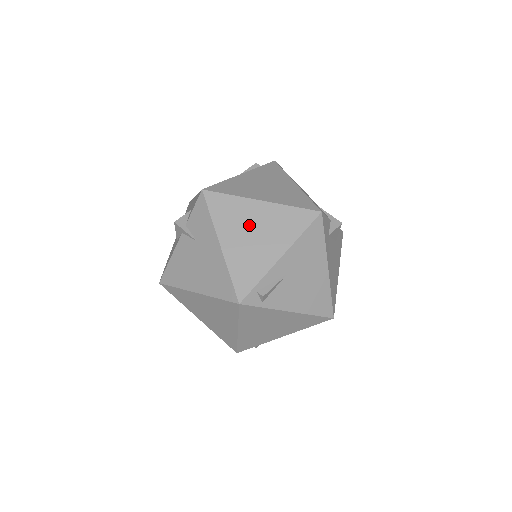
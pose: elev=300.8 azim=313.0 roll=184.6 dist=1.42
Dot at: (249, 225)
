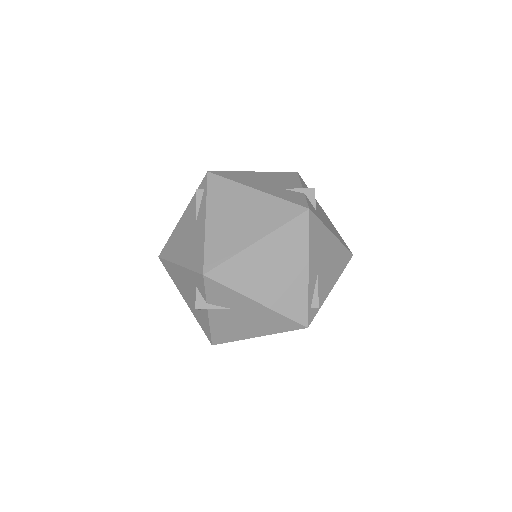
Dot at: (265, 269)
